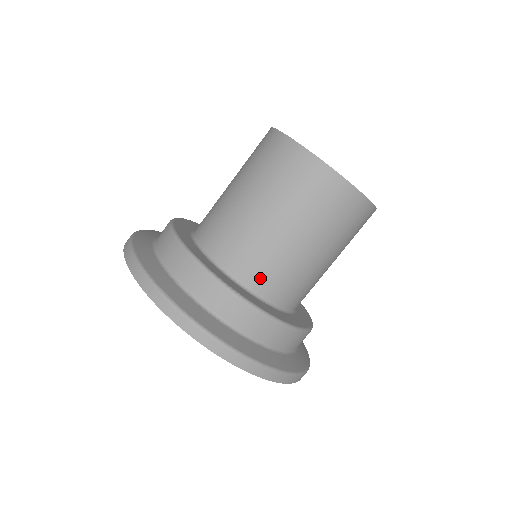
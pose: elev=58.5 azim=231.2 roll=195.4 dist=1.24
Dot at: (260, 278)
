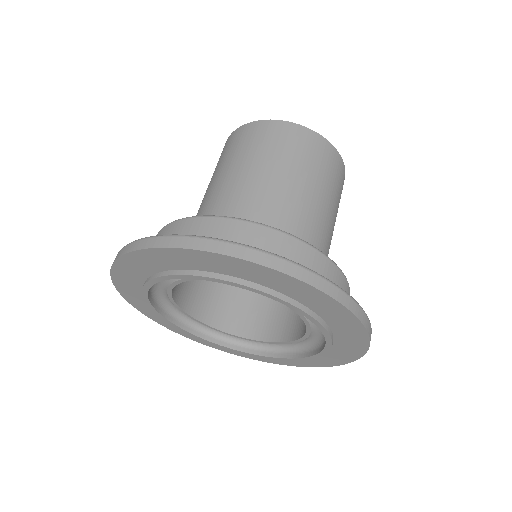
Dot at: occluded
